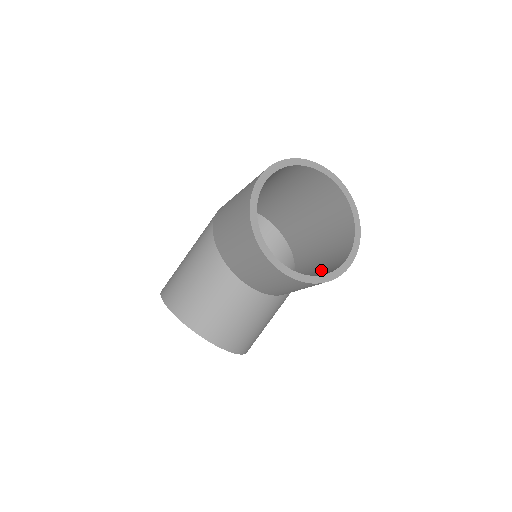
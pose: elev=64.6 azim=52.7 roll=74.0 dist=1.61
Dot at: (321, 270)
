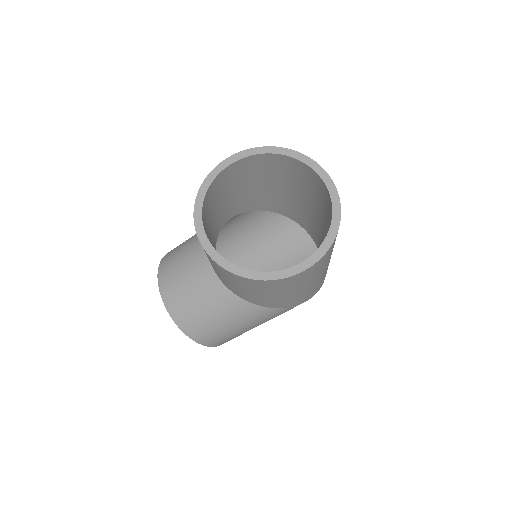
Dot at: occluded
